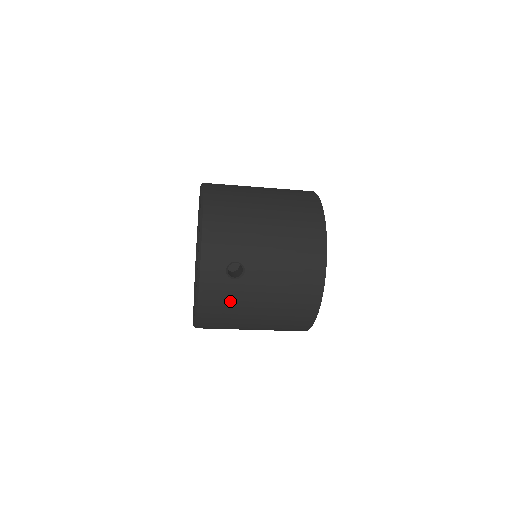
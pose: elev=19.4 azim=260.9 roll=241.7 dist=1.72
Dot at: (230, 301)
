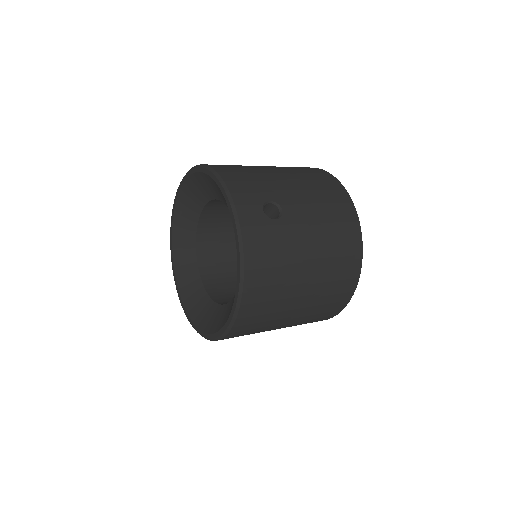
Dot at: (277, 249)
